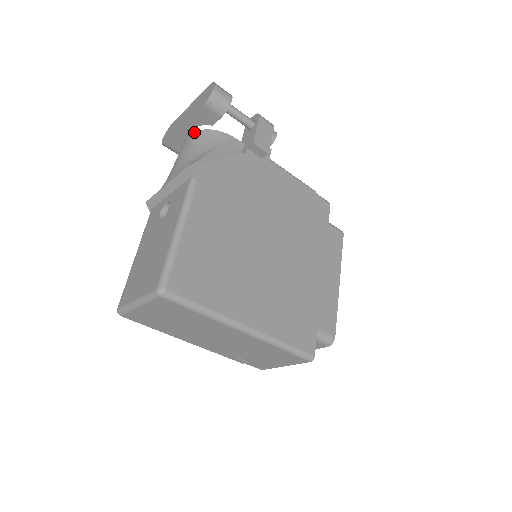
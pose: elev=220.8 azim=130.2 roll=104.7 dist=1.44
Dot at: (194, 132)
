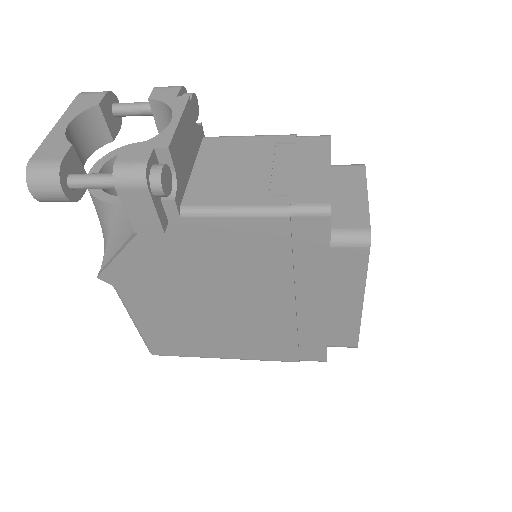
Dot at: occluded
